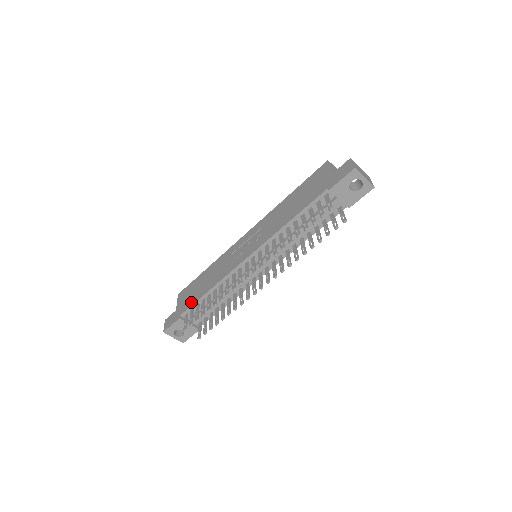
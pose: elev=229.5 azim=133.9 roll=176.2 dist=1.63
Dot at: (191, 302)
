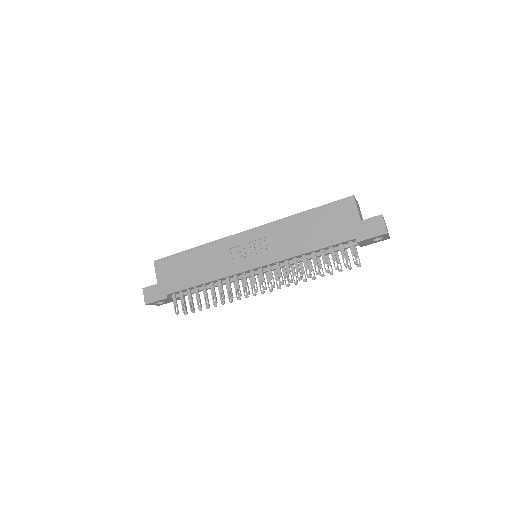
Dot at: (181, 285)
